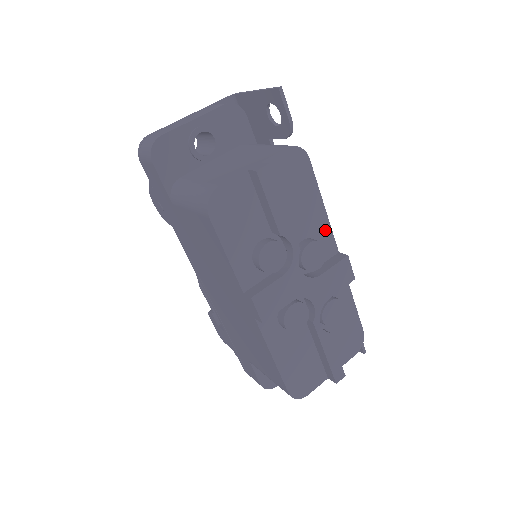
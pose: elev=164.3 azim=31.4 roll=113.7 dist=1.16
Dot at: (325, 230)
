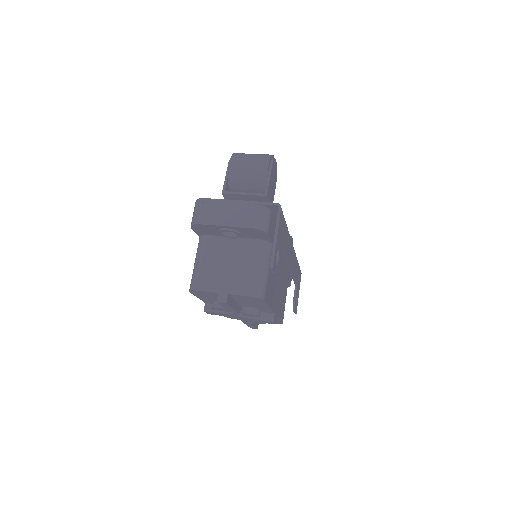
Dot at: (267, 309)
